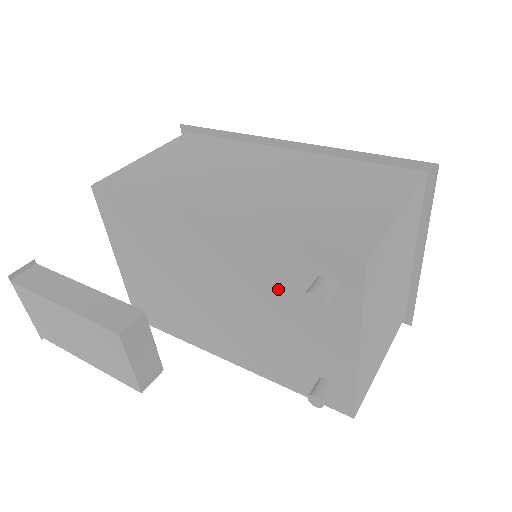
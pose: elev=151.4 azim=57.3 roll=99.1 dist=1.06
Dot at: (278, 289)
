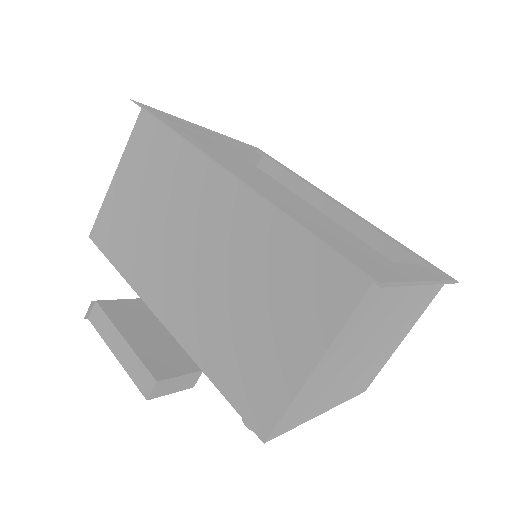
Dot at: occluded
